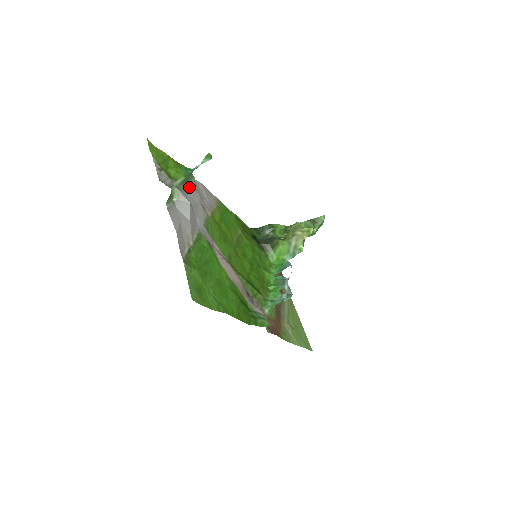
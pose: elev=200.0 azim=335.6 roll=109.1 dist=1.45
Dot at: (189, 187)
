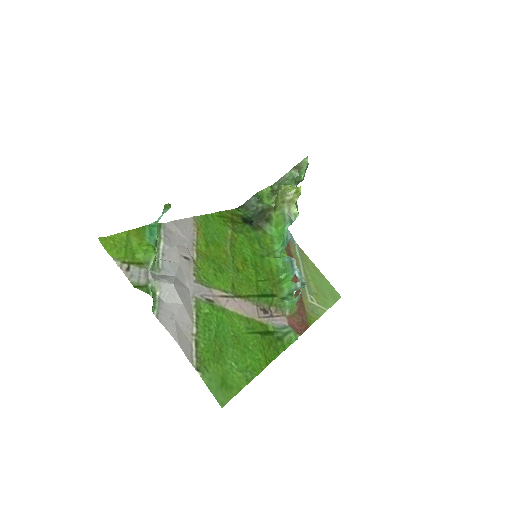
Dot at: (163, 248)
